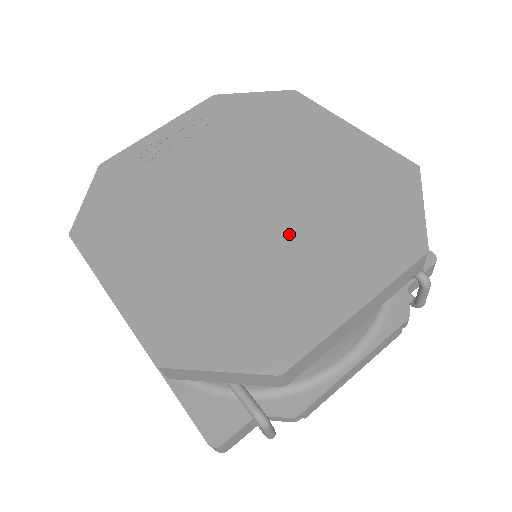
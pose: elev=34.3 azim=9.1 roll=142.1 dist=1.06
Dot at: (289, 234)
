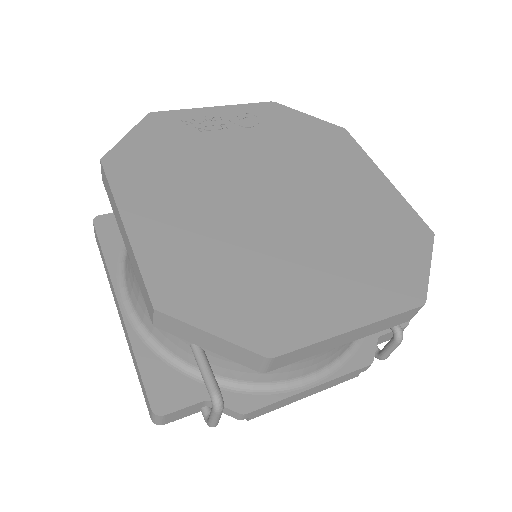
Dot at: (309, 242)
